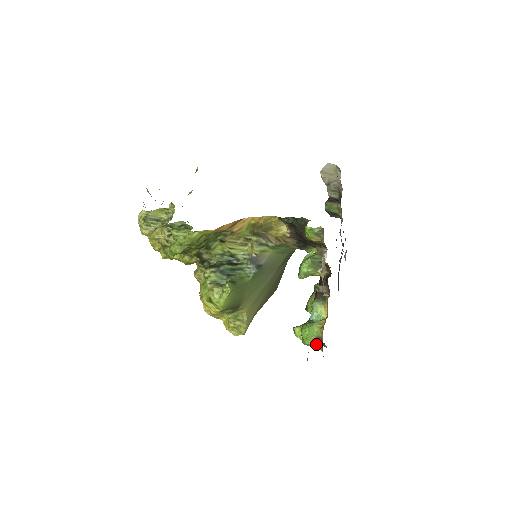
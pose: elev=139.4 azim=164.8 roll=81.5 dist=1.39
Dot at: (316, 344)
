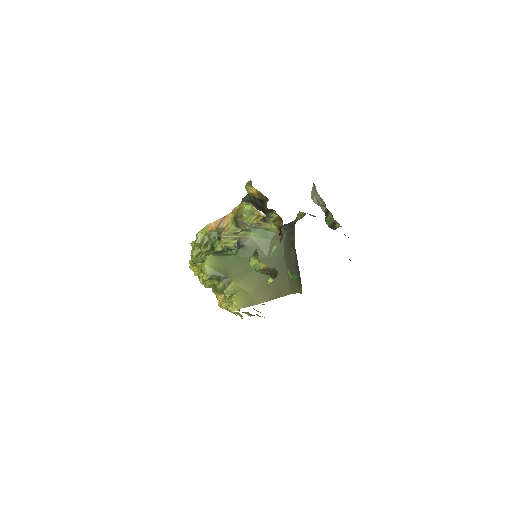
Dot at: (255, 259)
